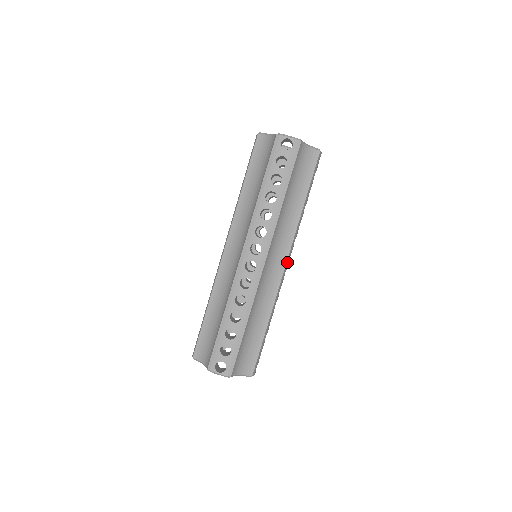
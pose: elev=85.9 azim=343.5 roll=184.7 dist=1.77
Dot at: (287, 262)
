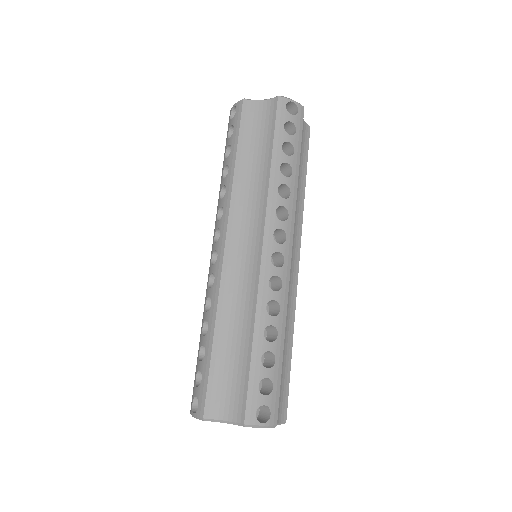
Dot at: (267, 240)
